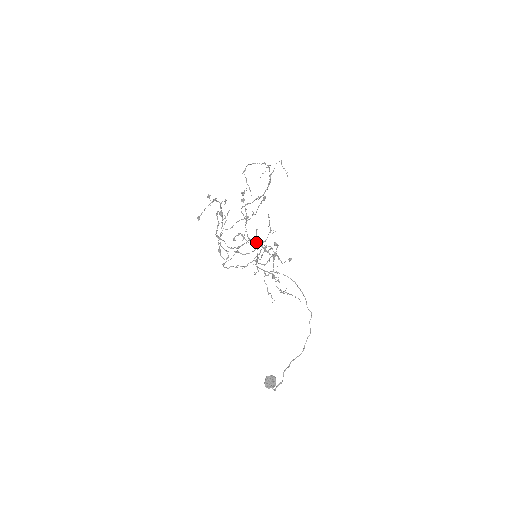
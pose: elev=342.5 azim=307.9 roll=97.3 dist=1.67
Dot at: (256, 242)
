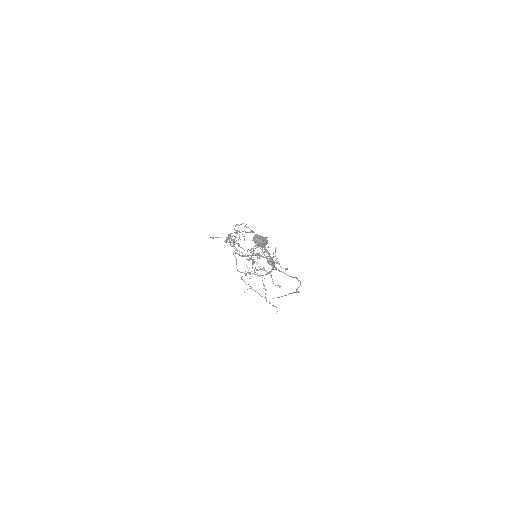
Dot at: (263, 247)
